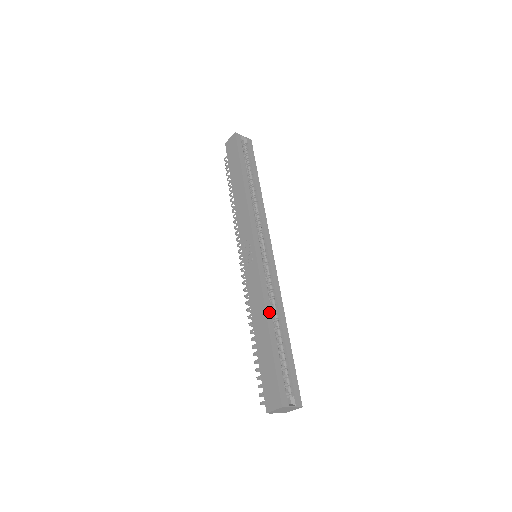
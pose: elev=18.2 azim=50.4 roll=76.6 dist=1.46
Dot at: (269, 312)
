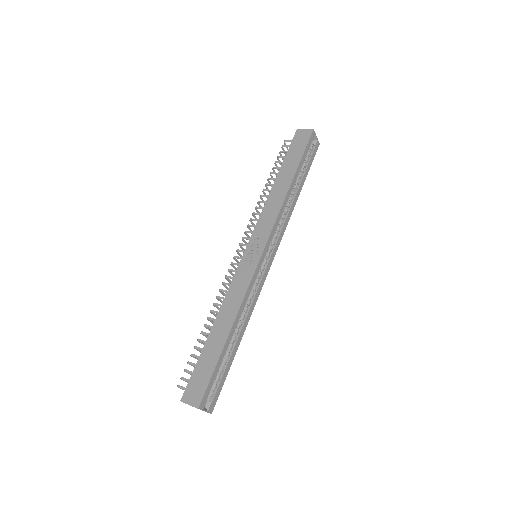
Dot at: (238, 319)
